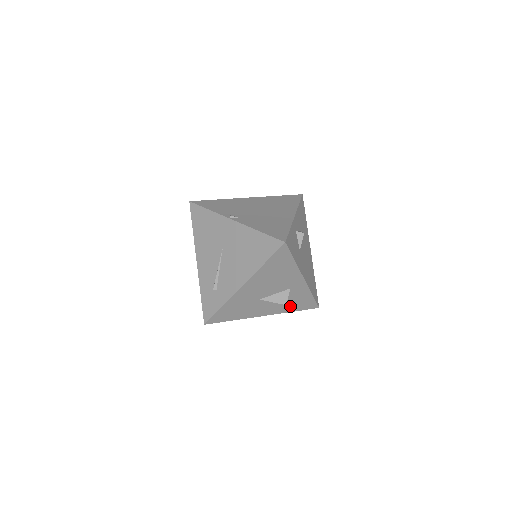
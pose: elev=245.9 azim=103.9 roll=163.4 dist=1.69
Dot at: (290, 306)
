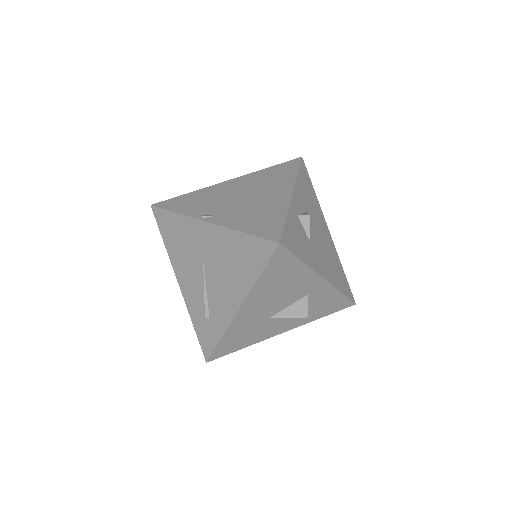
Dot at: (315, 313)
